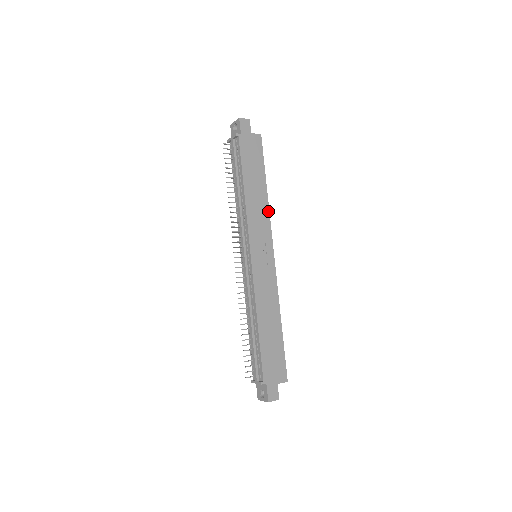
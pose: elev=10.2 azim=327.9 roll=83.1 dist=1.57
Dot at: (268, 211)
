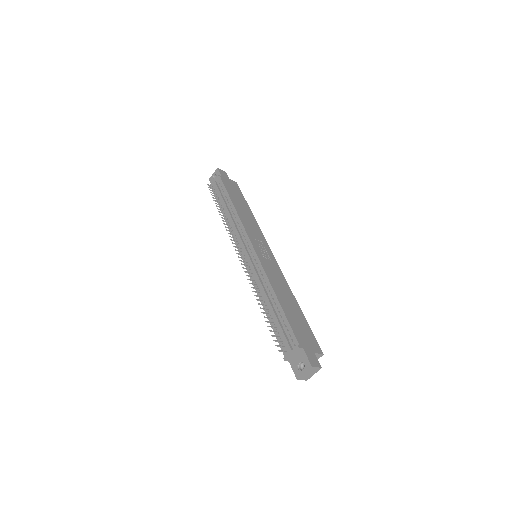
Dot at: (257, 225)
